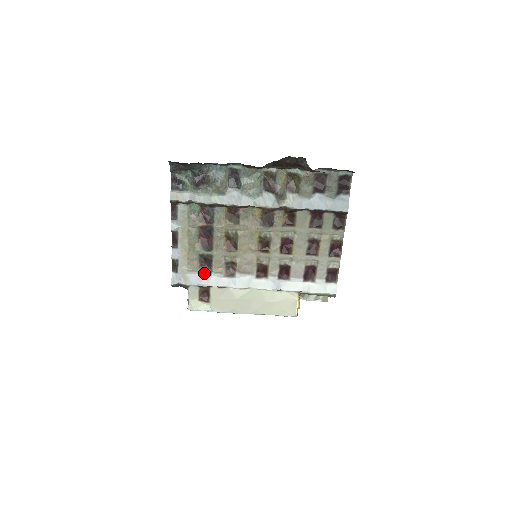
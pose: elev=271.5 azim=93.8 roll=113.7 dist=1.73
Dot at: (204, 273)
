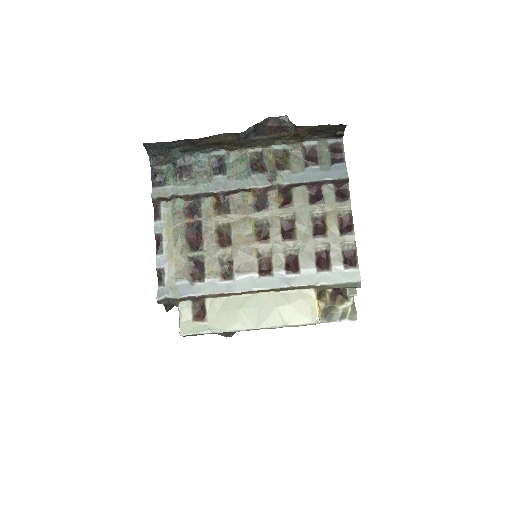
Dot at: (196, 281)
